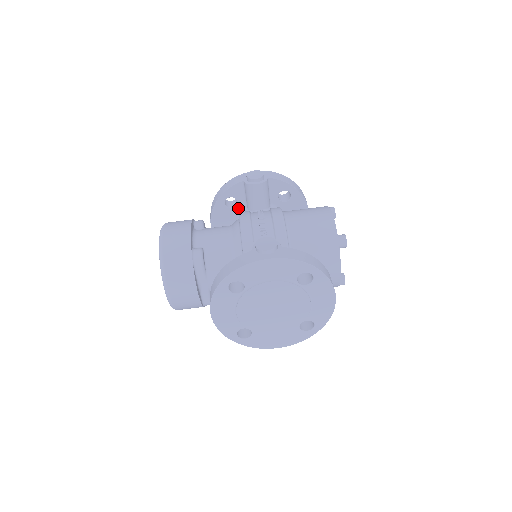
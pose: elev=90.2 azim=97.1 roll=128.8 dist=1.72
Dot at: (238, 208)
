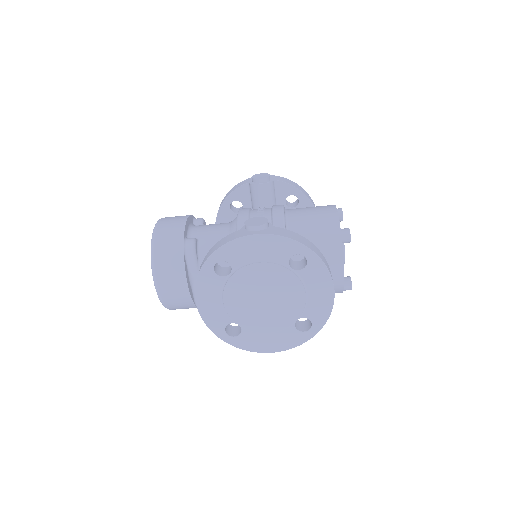
Dot at: occluded
